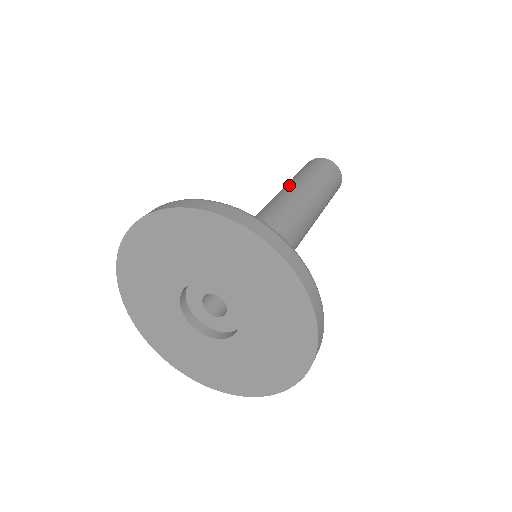
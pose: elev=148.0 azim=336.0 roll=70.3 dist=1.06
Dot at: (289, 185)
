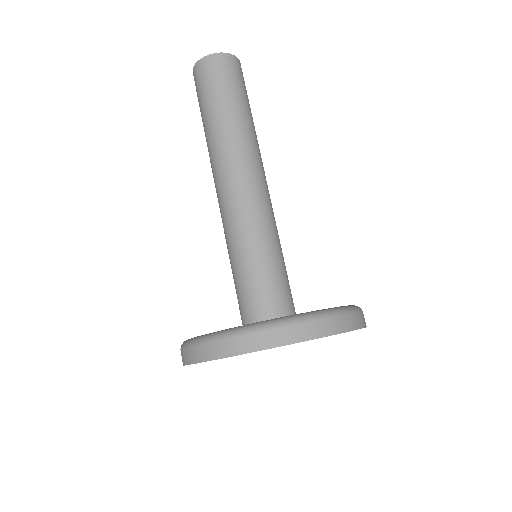
Dot at: (211, 148)
